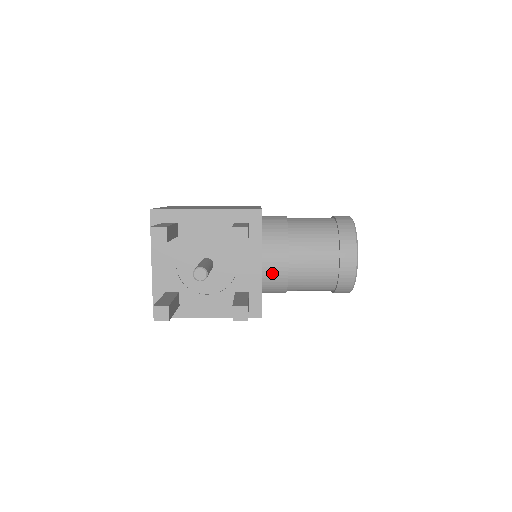
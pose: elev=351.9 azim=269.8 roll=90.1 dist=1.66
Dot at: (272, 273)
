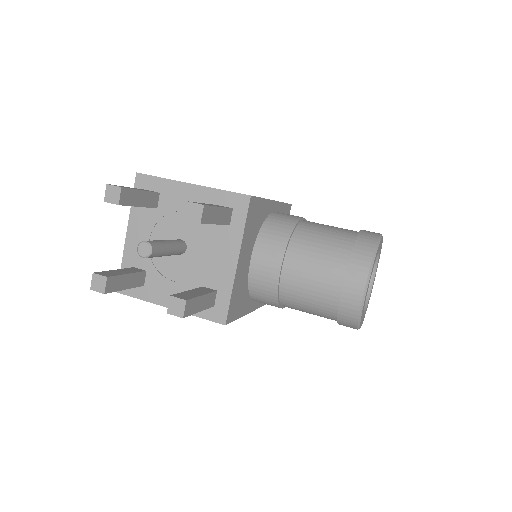
Dot at: (260, 278)
